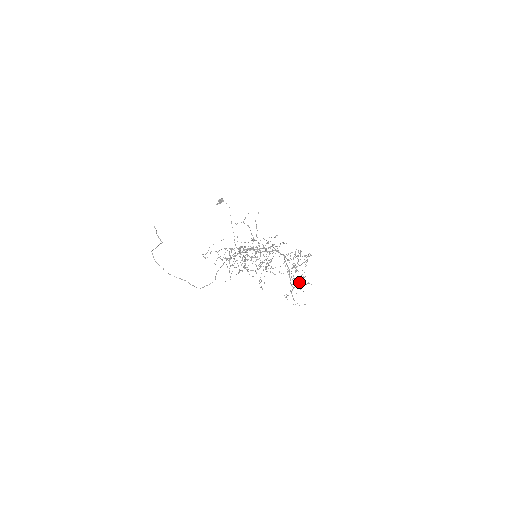
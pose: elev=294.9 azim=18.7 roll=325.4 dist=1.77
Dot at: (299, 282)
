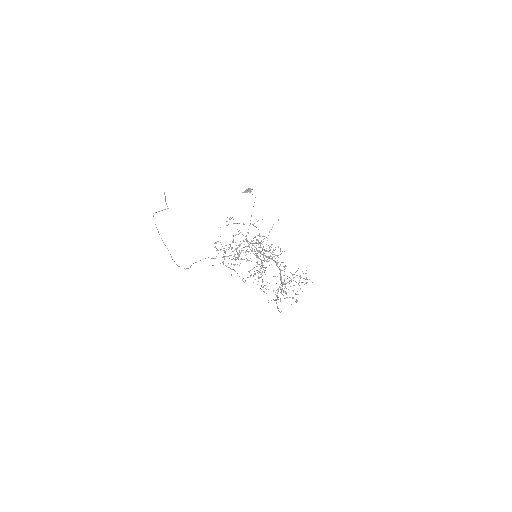
Dot at: occluded
